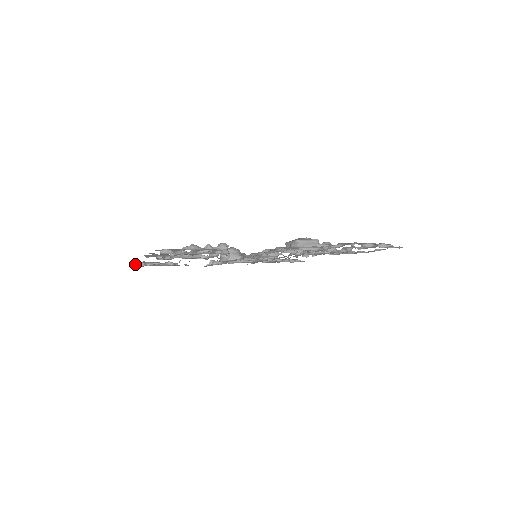
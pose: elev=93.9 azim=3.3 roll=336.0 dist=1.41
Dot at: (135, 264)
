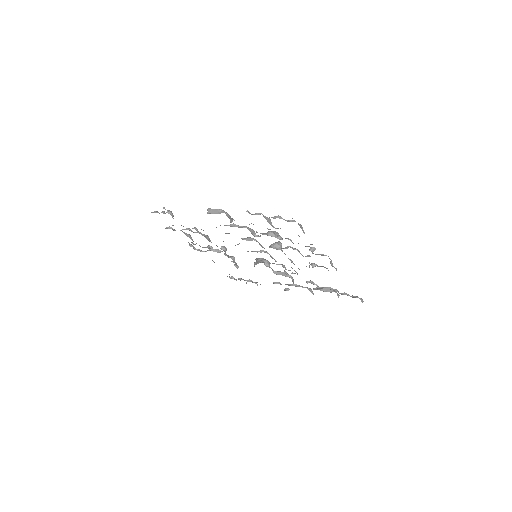
Dot at: occluded
